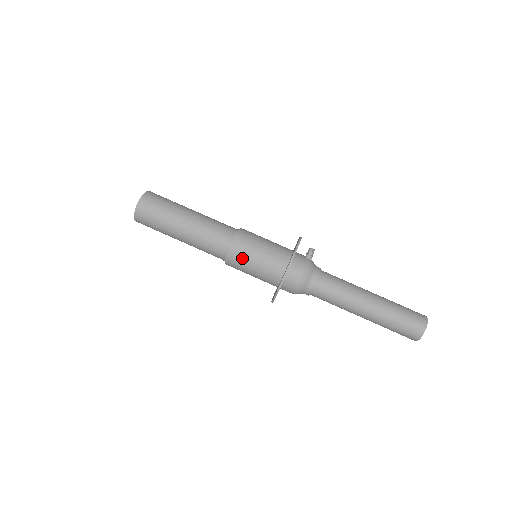
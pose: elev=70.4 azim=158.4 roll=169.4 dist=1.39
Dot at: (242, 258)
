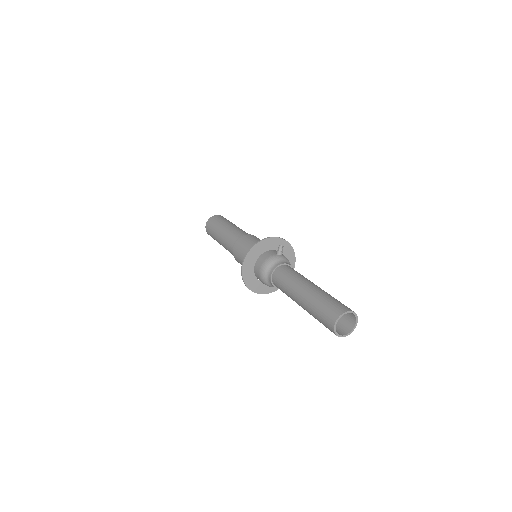
Dot at: (238, 253)
